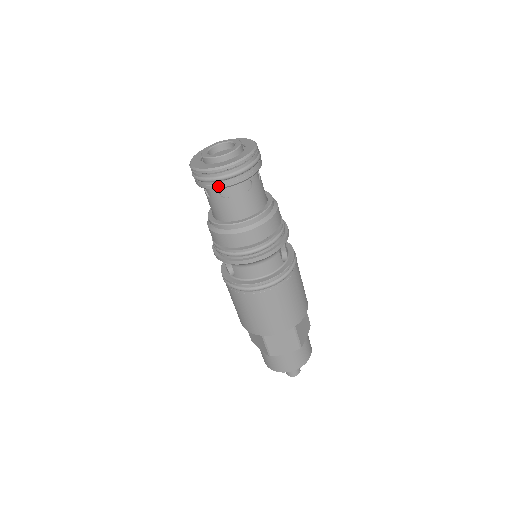
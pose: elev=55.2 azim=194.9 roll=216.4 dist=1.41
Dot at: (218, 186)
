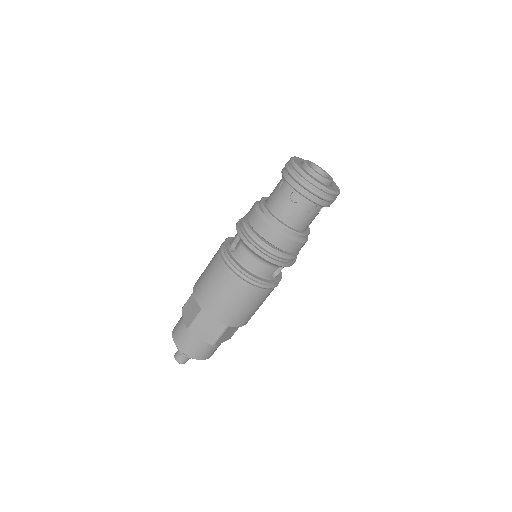
Dot at: (298, 188)
